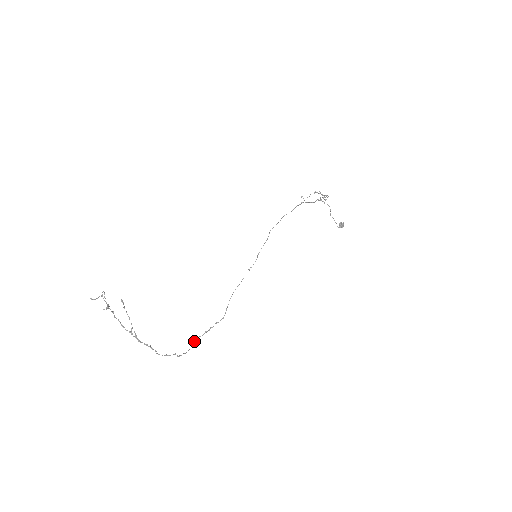
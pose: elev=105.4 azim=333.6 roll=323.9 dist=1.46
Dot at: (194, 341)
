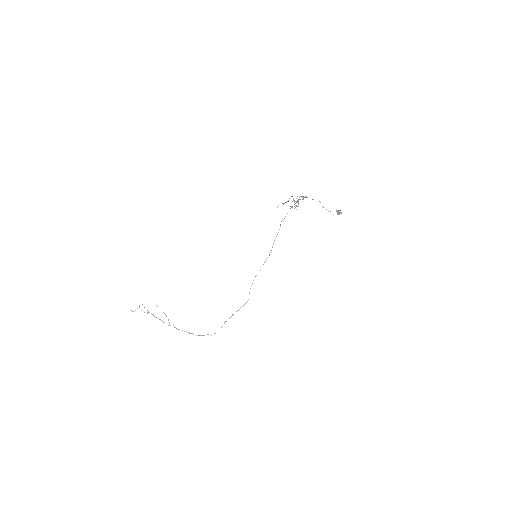
Dot at: (224, 322)
